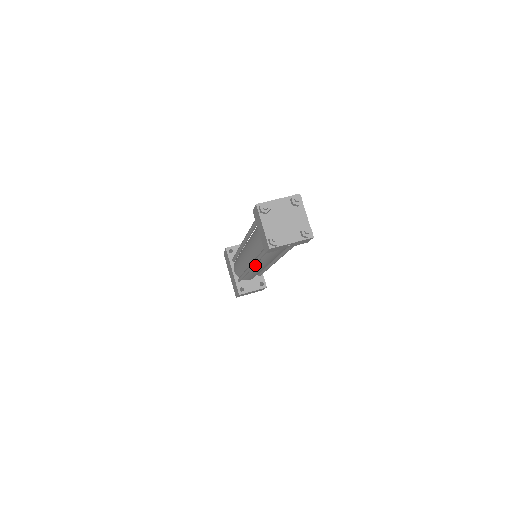
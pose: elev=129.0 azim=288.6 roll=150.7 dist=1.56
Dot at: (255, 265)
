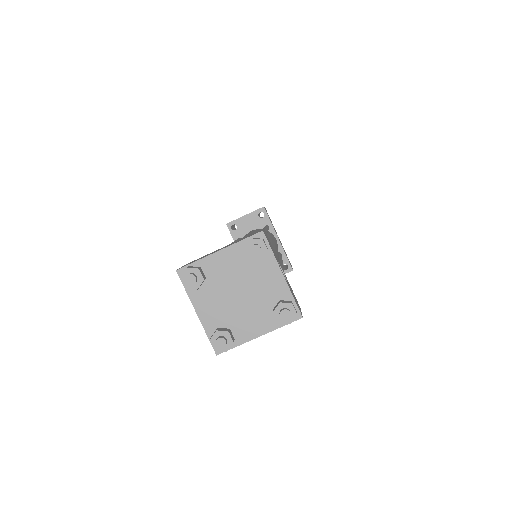
Dot at: occluded
